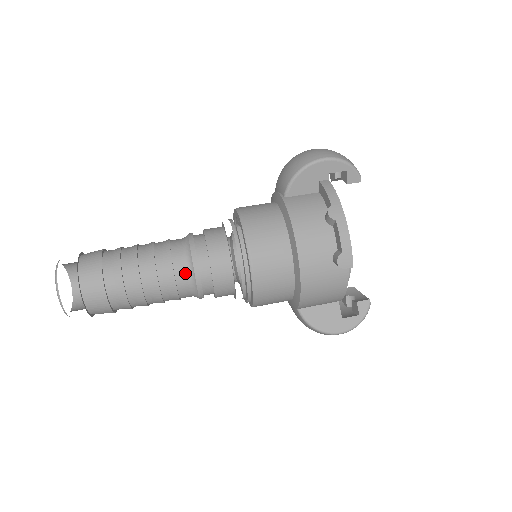
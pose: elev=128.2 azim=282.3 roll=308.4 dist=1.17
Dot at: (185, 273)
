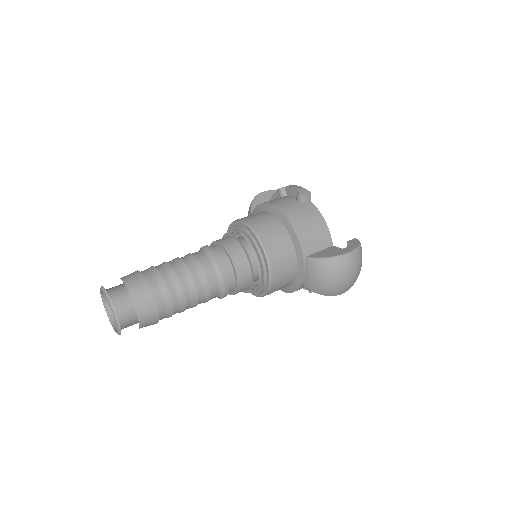
Dot at: (203, 255)
